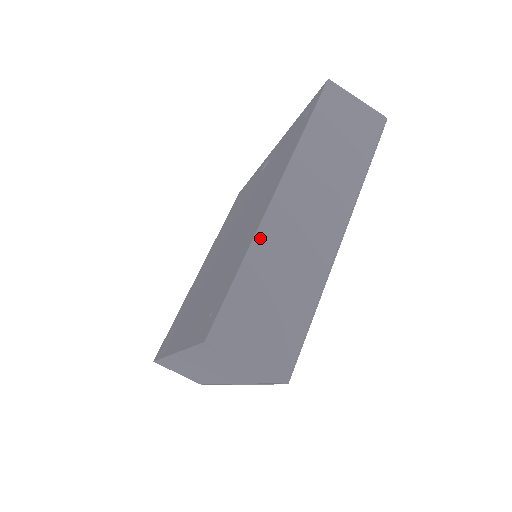
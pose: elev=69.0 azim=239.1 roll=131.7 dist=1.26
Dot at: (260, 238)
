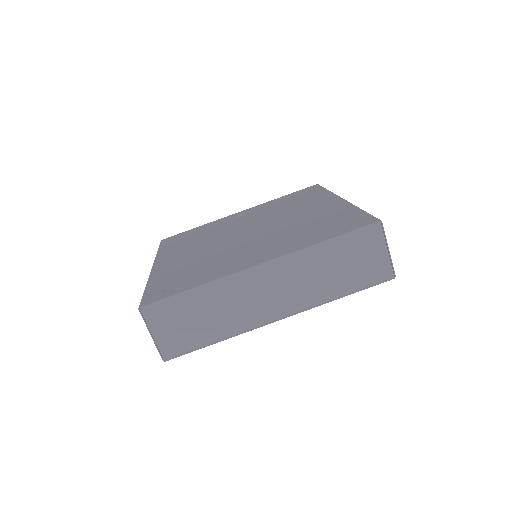
Dot at: occluded
